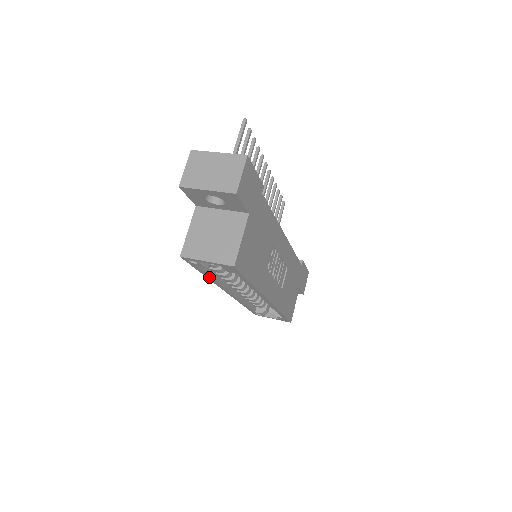
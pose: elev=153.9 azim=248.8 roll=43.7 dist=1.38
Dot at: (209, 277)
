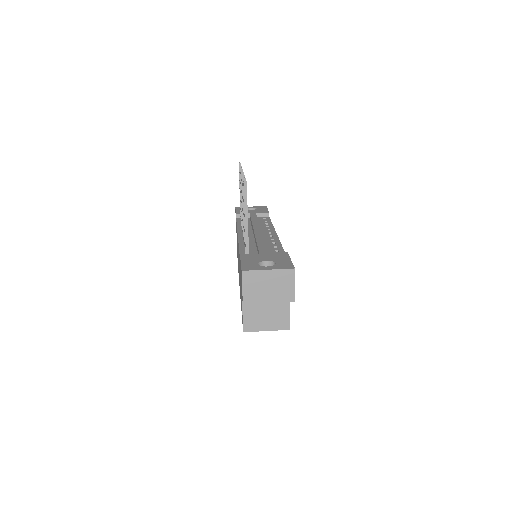
Dot at: occluded
